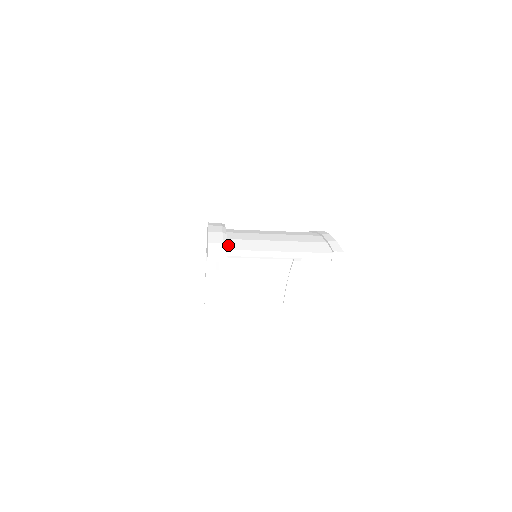
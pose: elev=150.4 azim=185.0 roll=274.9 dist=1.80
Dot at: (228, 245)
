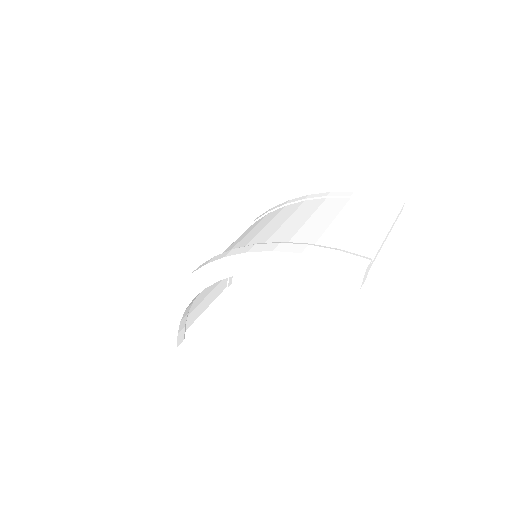
Dot at: occluded
